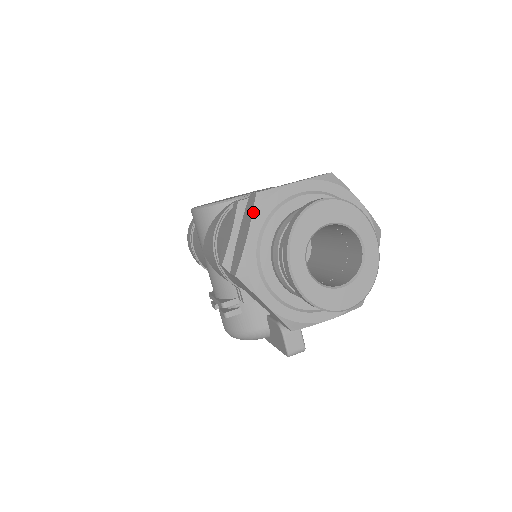
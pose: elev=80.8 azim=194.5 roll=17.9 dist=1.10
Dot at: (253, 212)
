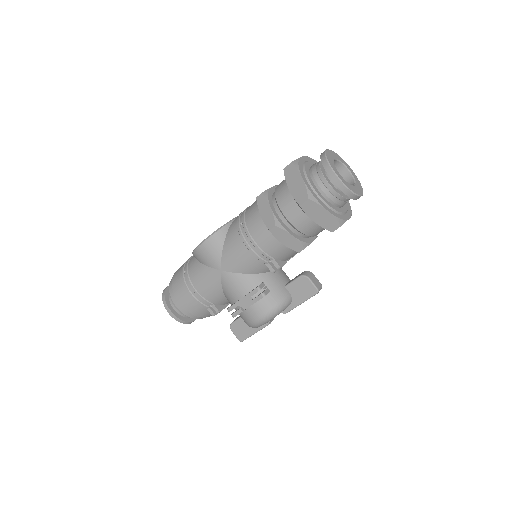
Dot at: (297, 169)
